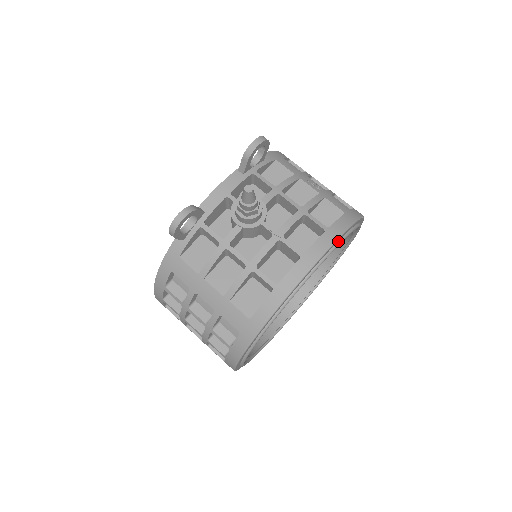
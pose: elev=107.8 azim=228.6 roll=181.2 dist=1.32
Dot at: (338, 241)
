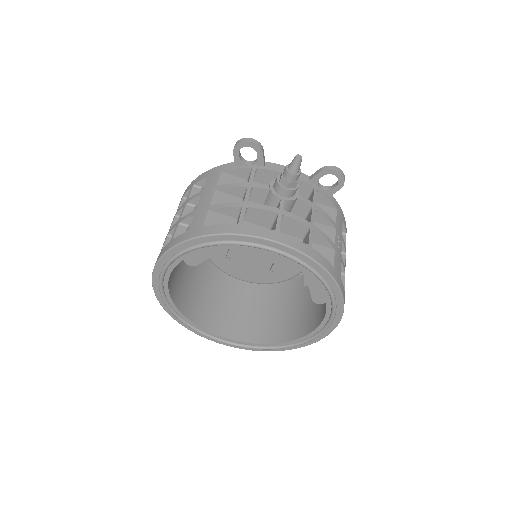
Dot at: (307, 263)
